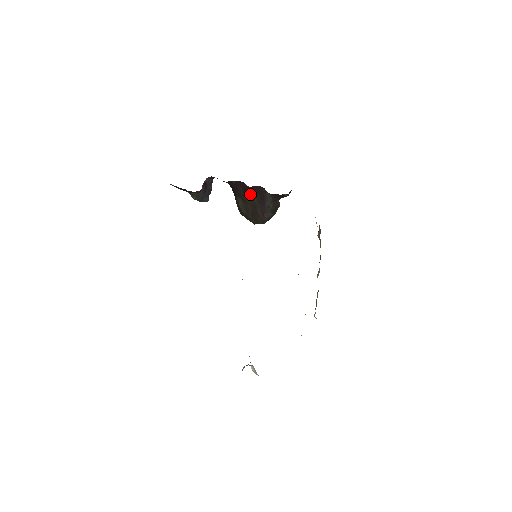
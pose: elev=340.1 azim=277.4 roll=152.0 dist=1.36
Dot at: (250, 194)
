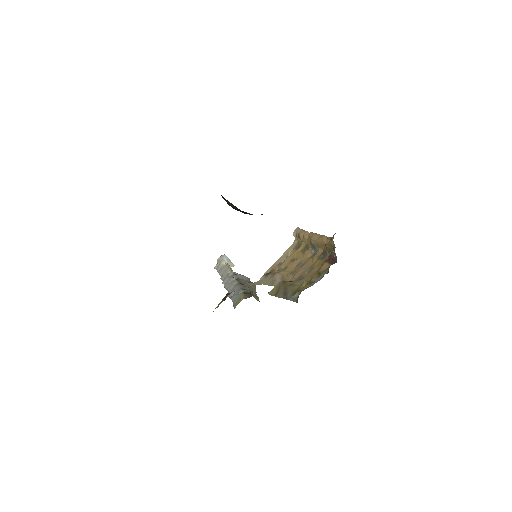
Dot at: occluded
